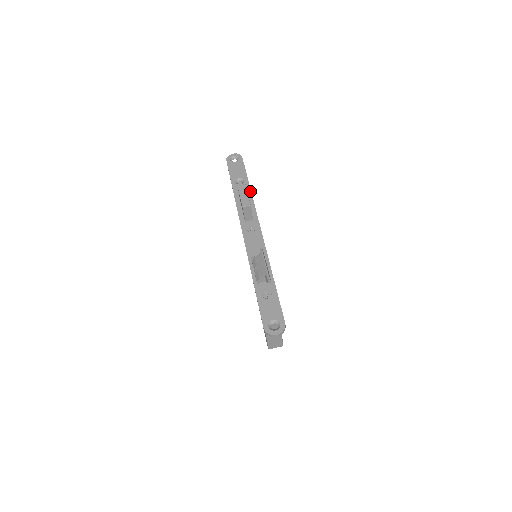
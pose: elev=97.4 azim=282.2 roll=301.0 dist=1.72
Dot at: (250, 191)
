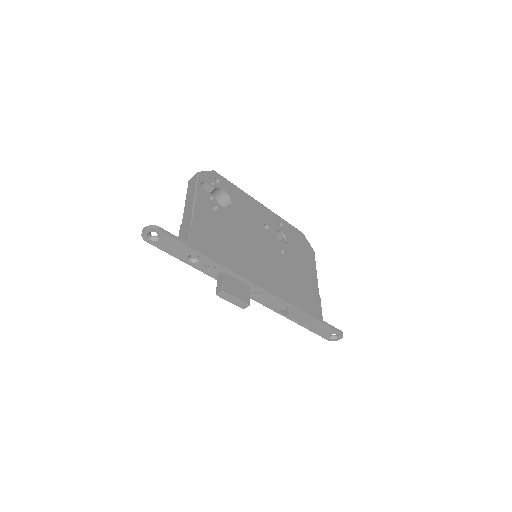
Dot at: (217, 264)
